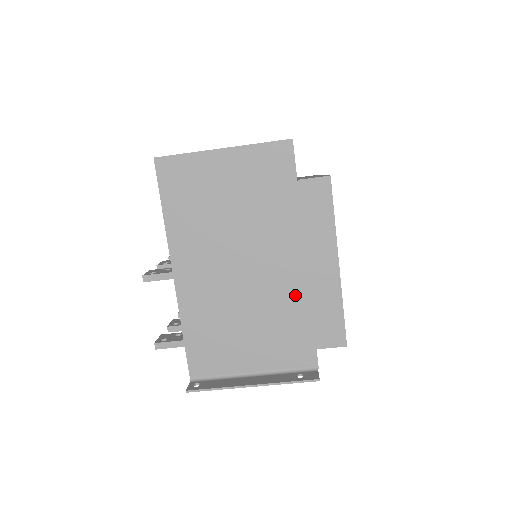
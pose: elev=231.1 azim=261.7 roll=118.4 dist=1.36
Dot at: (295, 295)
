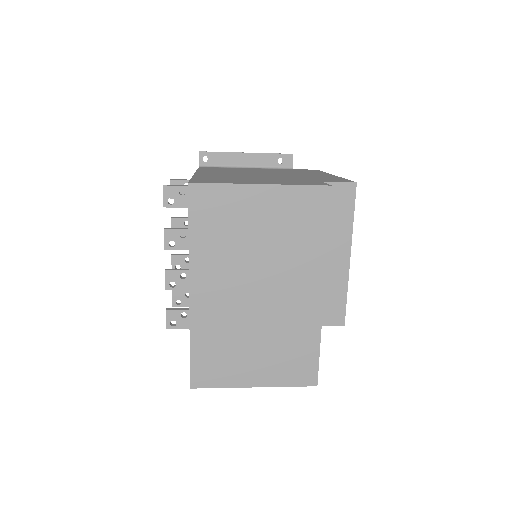
Dot at: occluded
